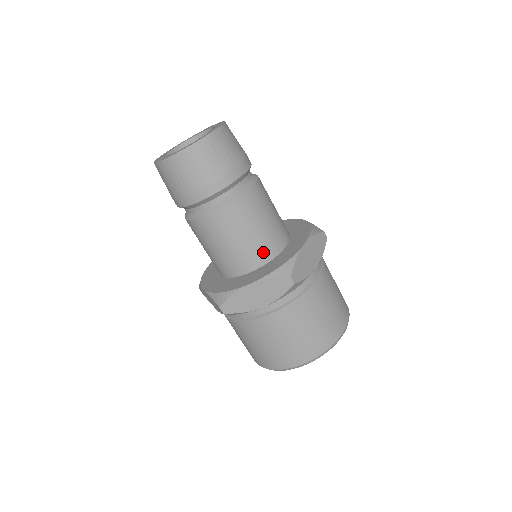
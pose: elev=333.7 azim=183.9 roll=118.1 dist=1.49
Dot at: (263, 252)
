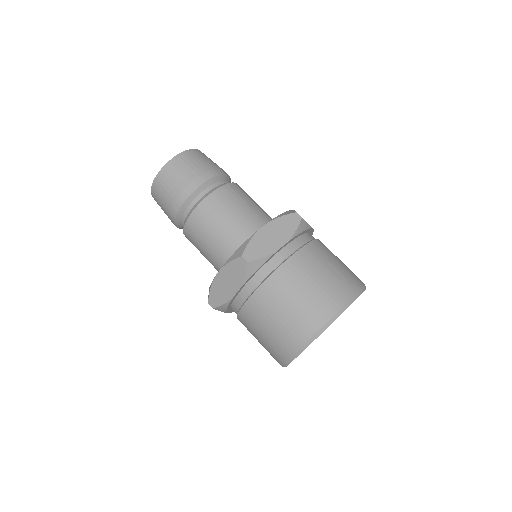
Dot at: (264, 221)
